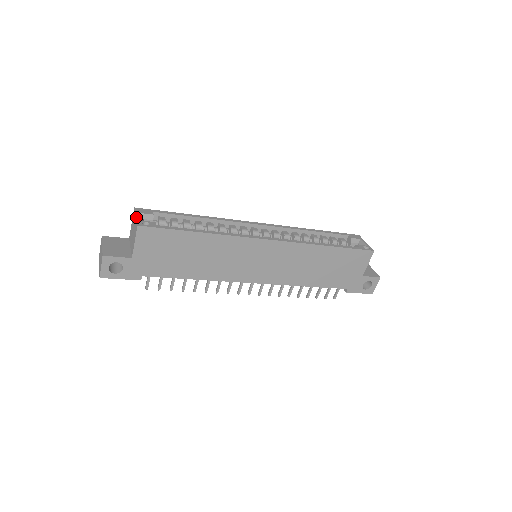
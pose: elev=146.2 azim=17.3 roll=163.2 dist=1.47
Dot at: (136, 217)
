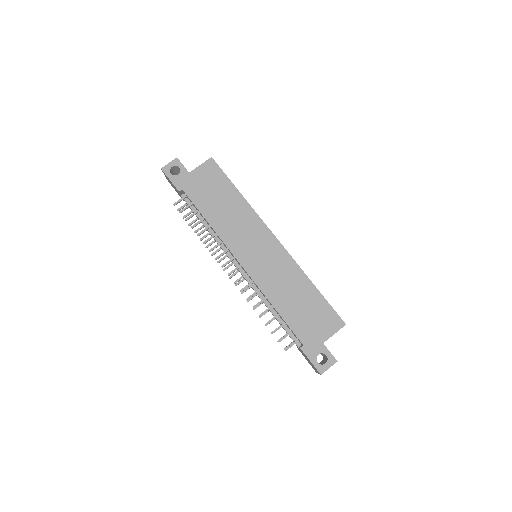
Dot at: occluded
